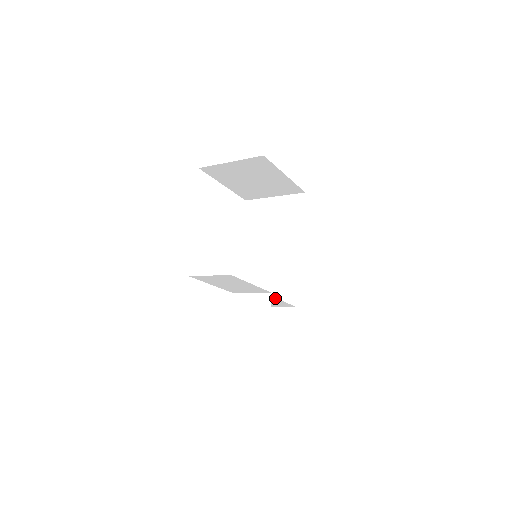
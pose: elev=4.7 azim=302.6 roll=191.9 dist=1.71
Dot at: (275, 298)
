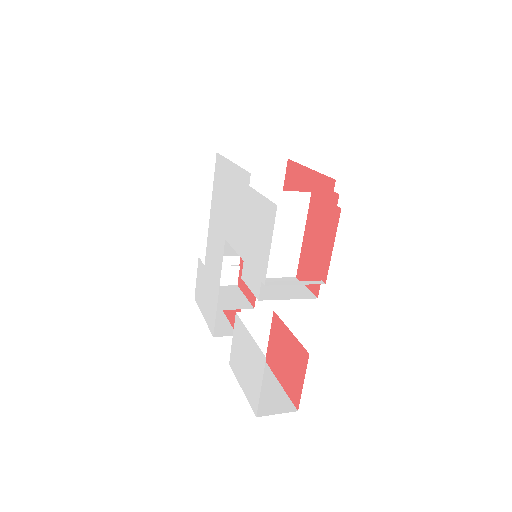
Dot at: (271, 313)
